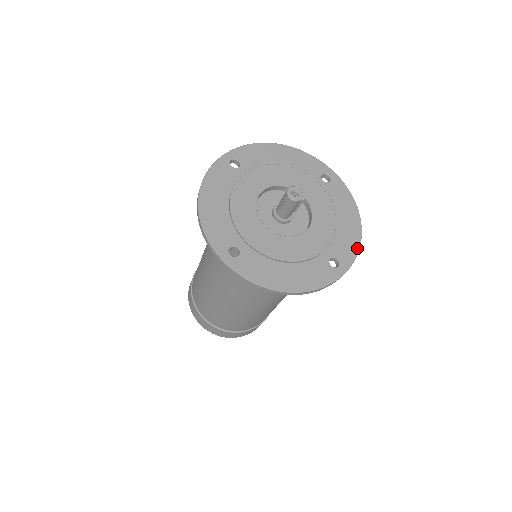
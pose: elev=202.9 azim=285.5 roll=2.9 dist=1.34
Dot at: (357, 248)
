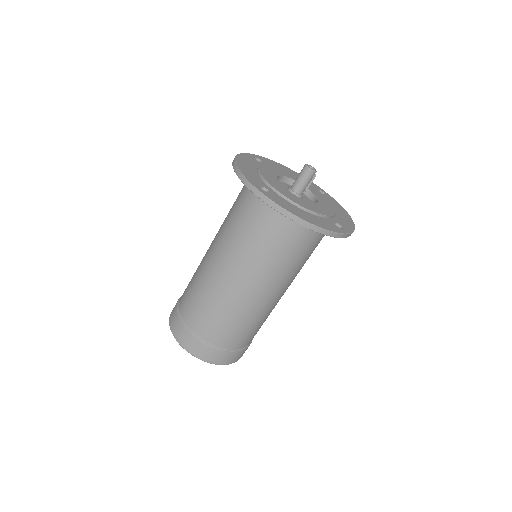
Dot at: (353, 227)
